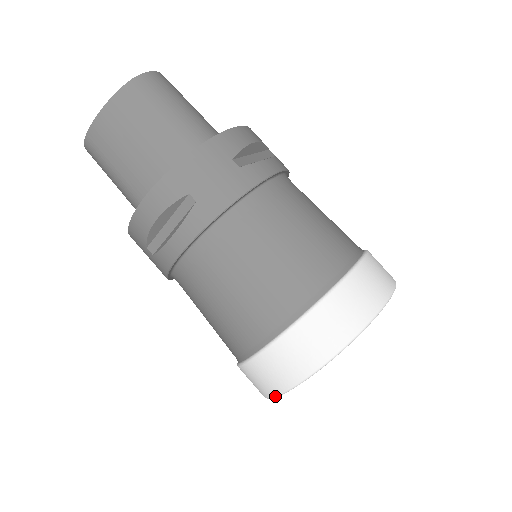
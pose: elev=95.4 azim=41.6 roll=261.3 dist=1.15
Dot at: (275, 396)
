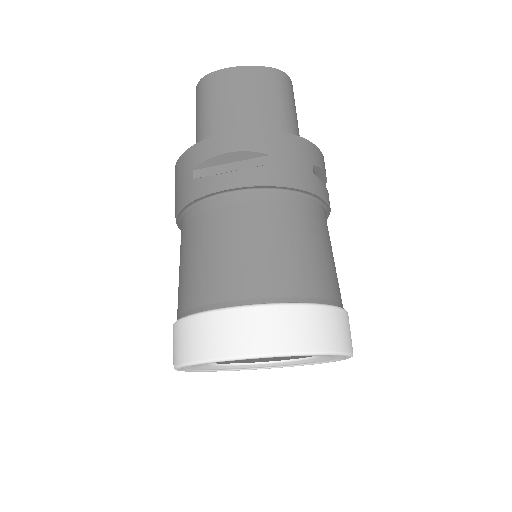
Dot at: (202, 360)
